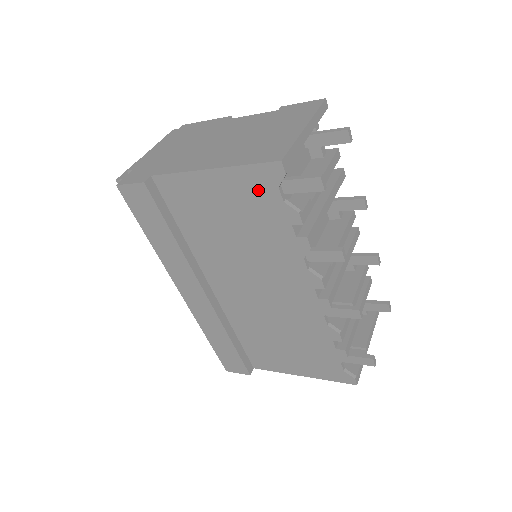
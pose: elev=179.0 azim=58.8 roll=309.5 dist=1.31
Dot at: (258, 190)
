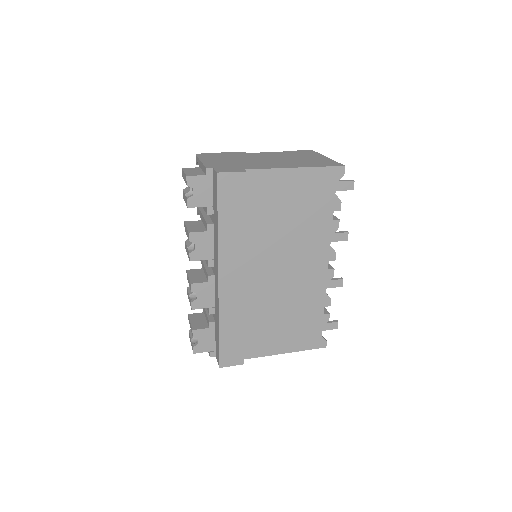
Dot at: (323, 185)
